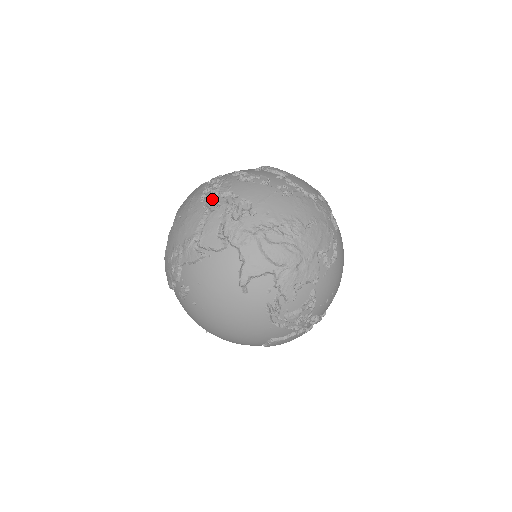
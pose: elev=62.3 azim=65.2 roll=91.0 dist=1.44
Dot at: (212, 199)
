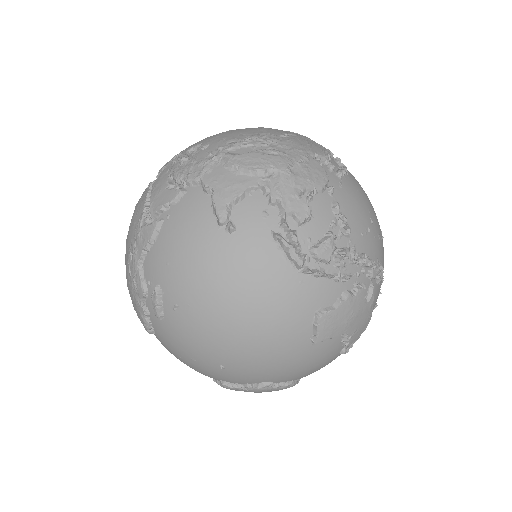
Dot at: (157, 176)
